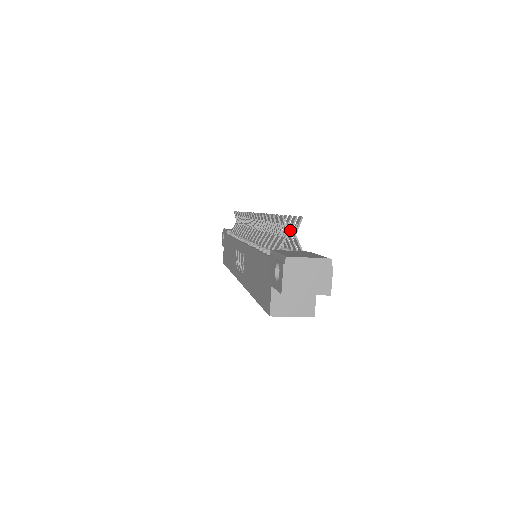
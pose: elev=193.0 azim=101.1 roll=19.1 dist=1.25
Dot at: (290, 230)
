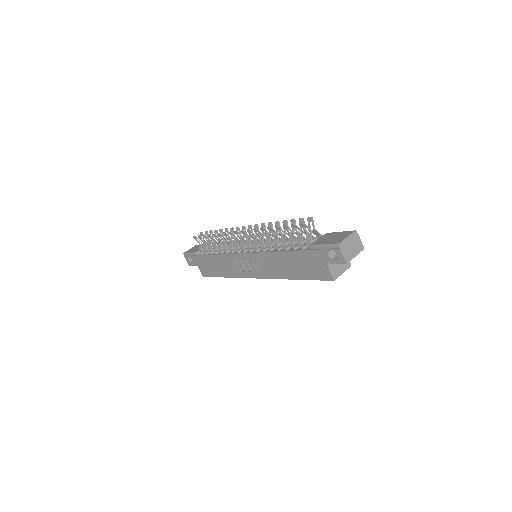
Dot at: (305, 228)
